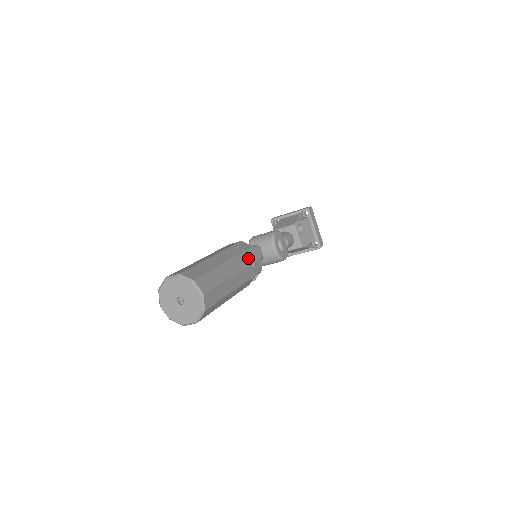
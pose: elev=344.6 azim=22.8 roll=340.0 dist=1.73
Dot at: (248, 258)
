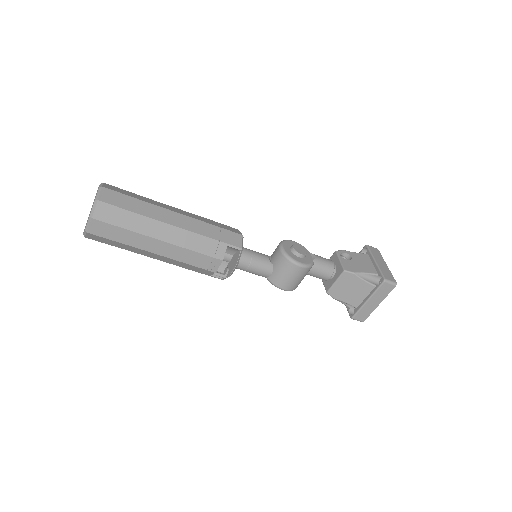
Dot at: (215, 224)
